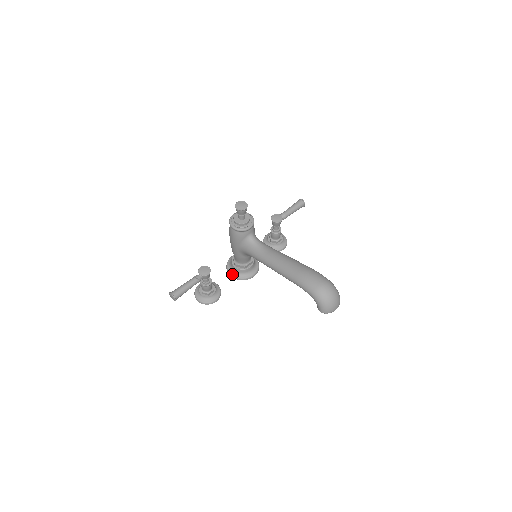
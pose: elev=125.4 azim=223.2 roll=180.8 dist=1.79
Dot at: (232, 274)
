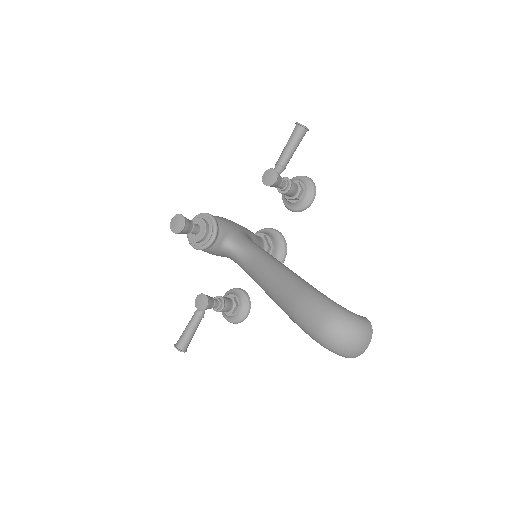
Dot at: occluded
